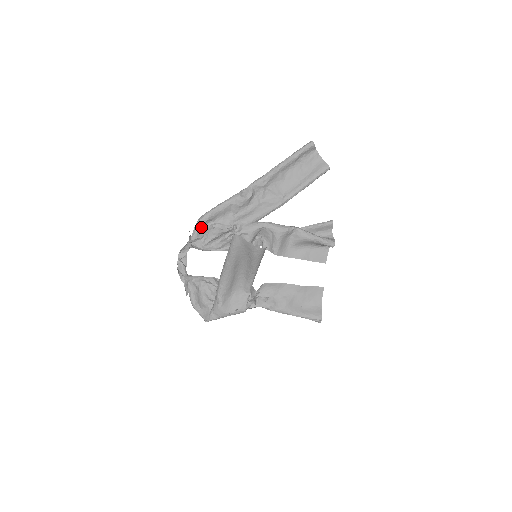
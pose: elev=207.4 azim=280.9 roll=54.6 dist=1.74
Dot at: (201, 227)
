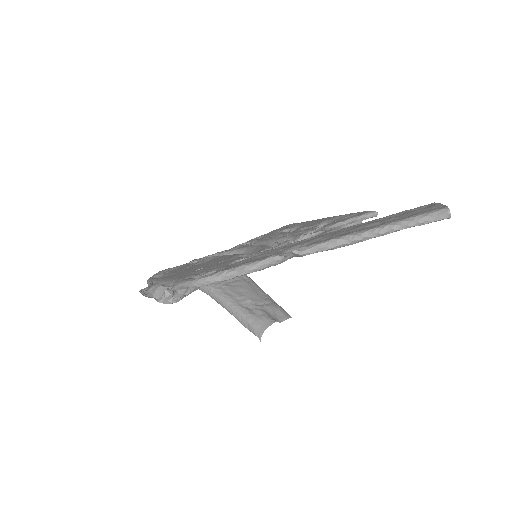
Dot at: occluded
